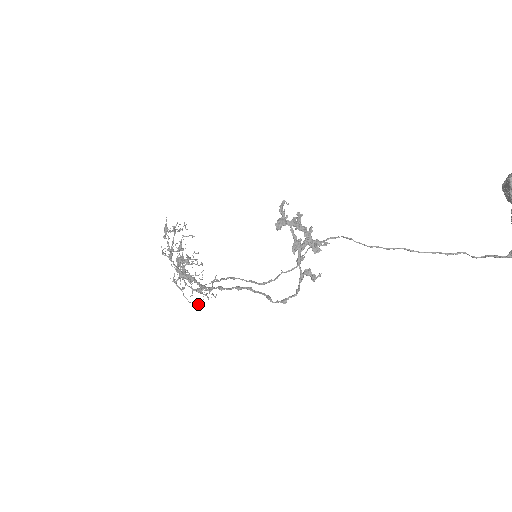
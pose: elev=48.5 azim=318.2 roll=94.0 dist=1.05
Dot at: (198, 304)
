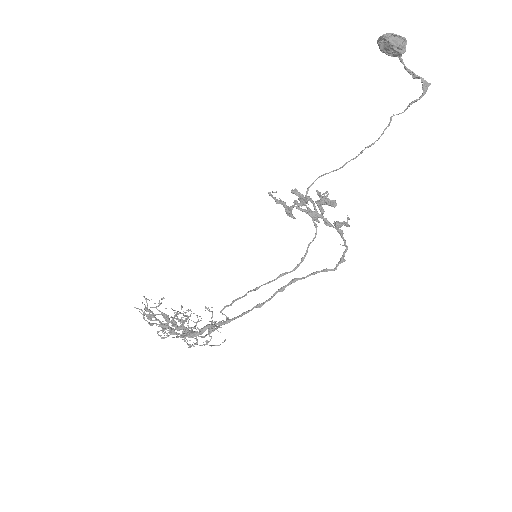
Dot at: (225, 339)
